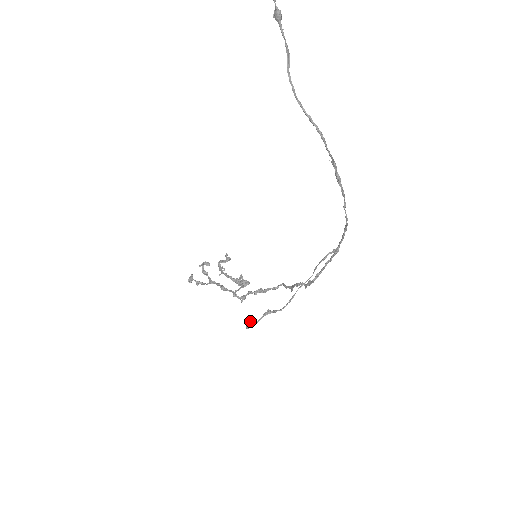
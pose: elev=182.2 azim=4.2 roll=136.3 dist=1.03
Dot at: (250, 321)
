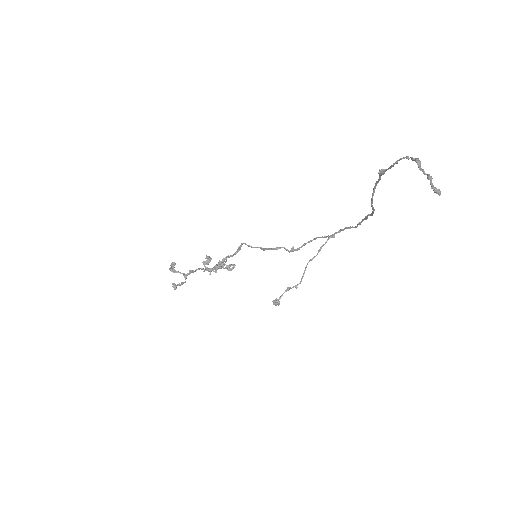
Dot at: (276, 300)
